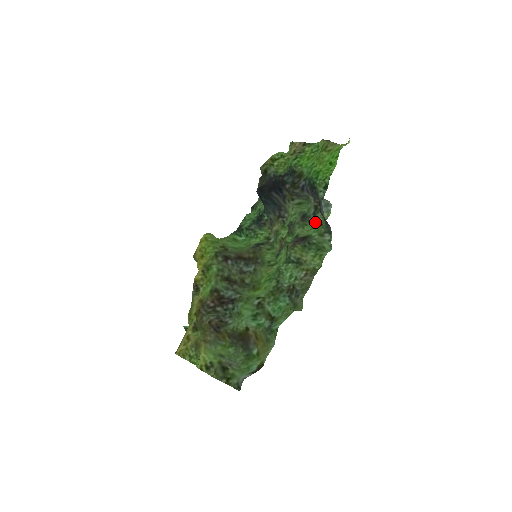
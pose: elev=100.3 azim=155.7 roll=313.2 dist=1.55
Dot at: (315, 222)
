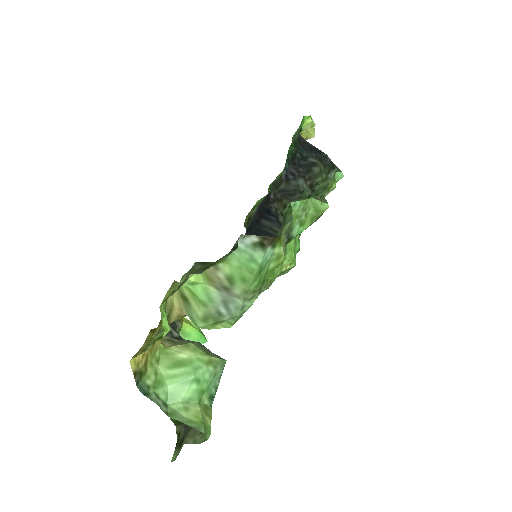
Dot at: occluded
